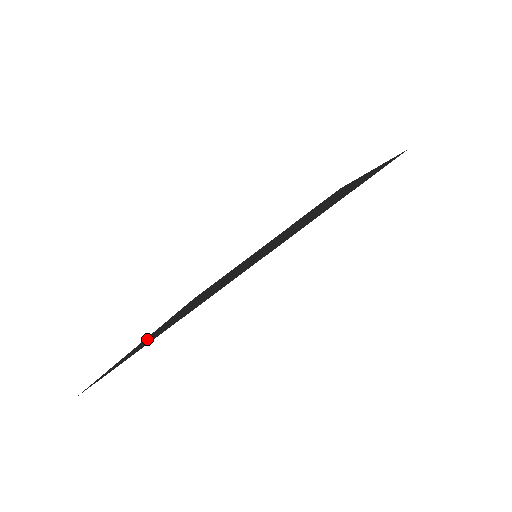
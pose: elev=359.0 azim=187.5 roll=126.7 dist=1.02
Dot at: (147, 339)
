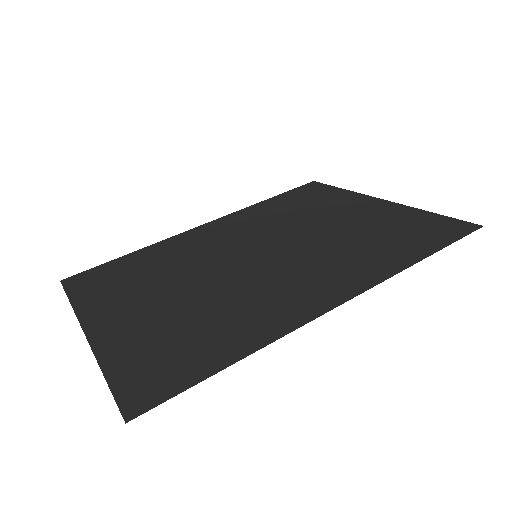
Dot at: (141, 257)
